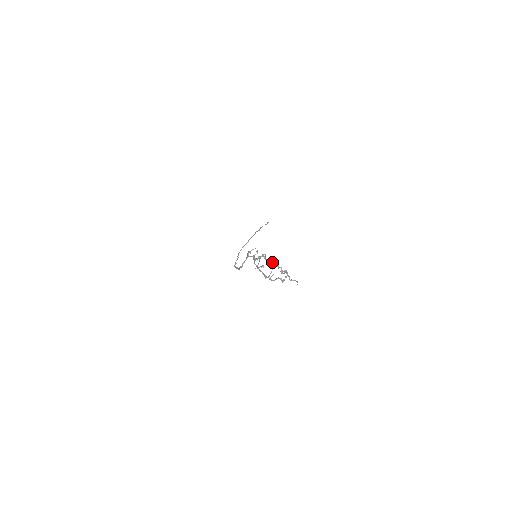
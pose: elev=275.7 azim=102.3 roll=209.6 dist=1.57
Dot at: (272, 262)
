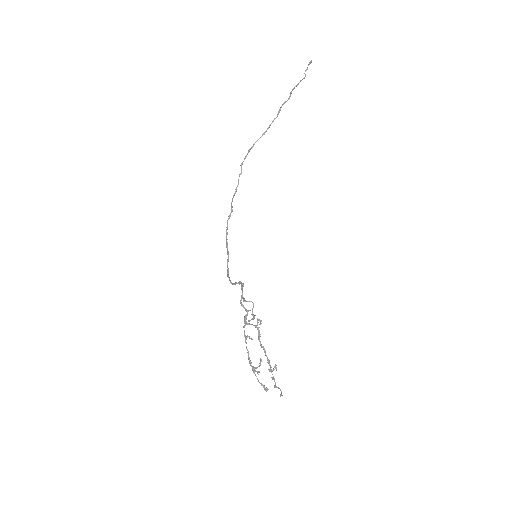
Dot at: occluded
